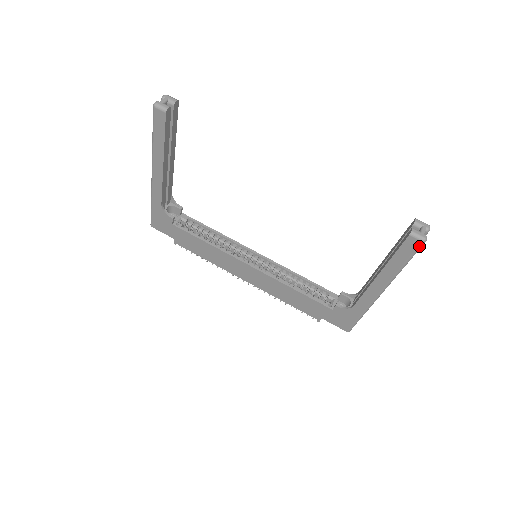
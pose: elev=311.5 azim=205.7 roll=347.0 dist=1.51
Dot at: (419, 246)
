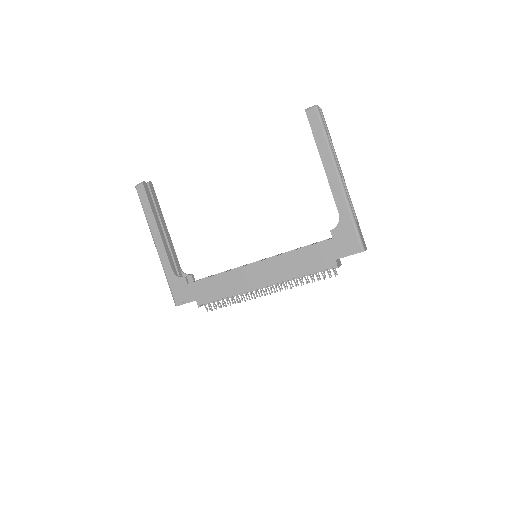
Dot at: (317, 112)
